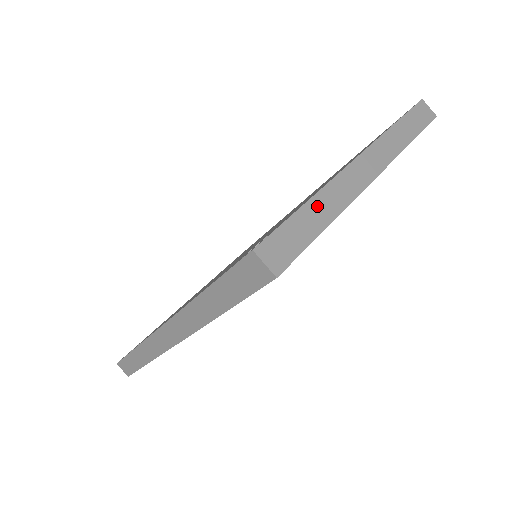
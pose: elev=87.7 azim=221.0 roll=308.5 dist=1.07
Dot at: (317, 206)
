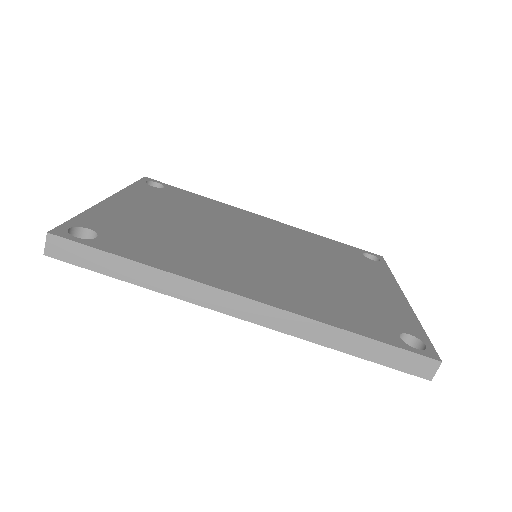
Dot at: occluded
